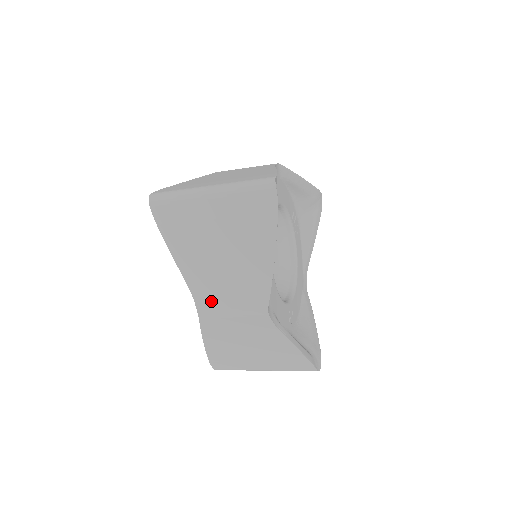
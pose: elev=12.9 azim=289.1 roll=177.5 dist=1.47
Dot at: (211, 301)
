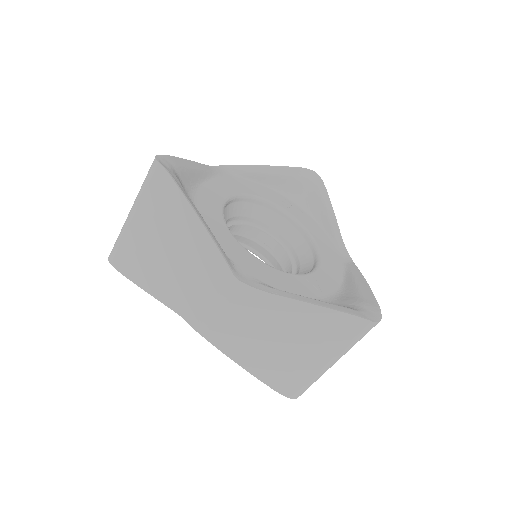
Dot at: (195, 309)
